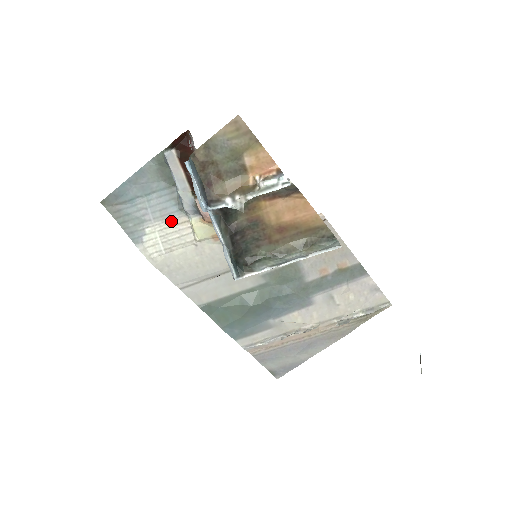
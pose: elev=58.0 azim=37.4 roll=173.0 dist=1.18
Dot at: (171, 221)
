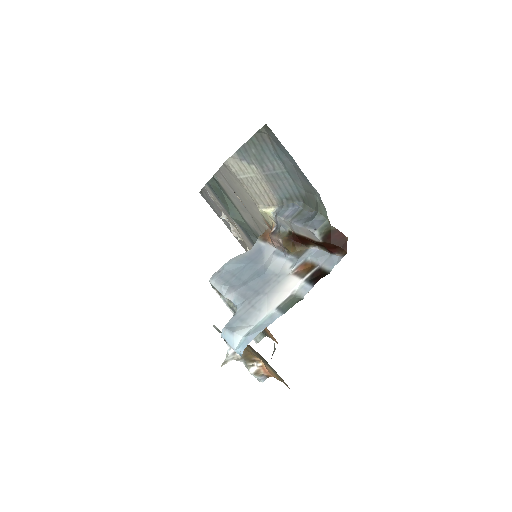
Dot at: (269, 190)
